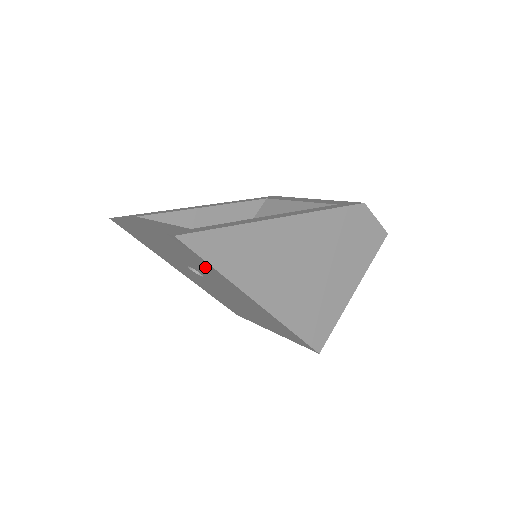
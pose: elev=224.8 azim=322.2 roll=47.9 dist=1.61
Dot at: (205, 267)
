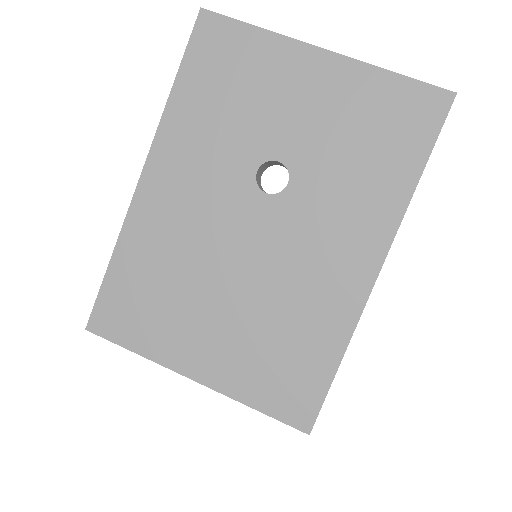
Dot at: (380, 169)
